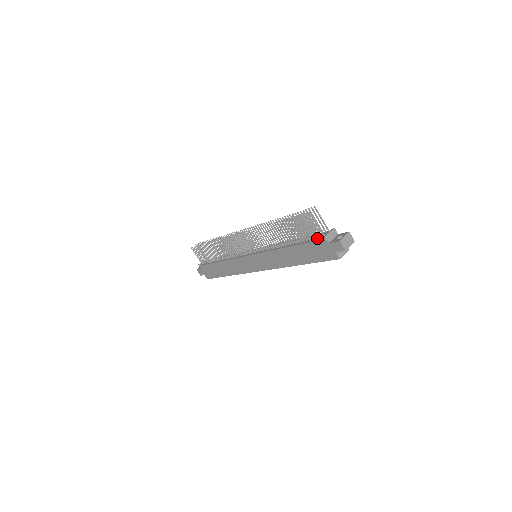
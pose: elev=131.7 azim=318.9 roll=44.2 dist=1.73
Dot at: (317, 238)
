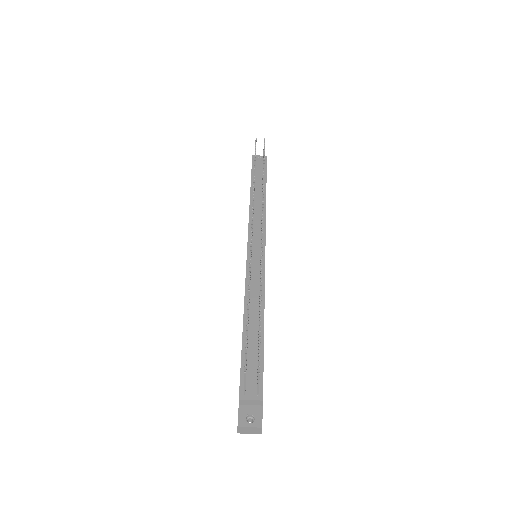
Dot at: occluded
